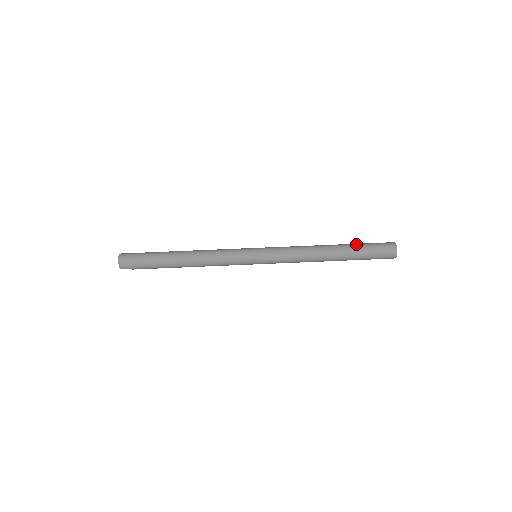
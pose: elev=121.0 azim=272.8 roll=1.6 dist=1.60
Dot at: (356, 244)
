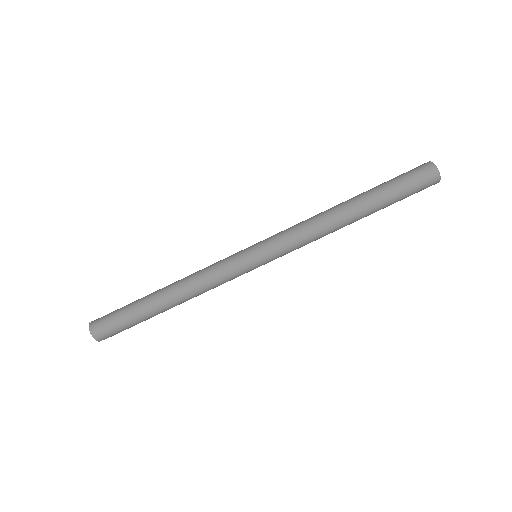
Dot at: (381, 188)
